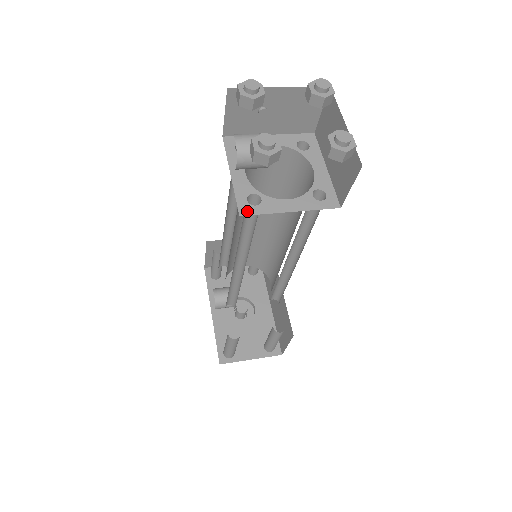
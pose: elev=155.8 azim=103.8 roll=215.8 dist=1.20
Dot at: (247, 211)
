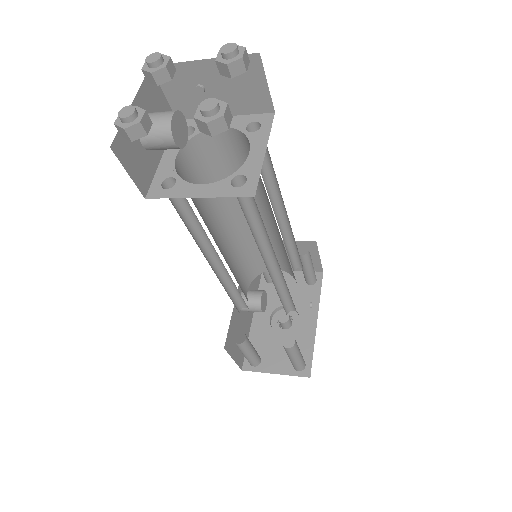
Dot at: (155, 194)
